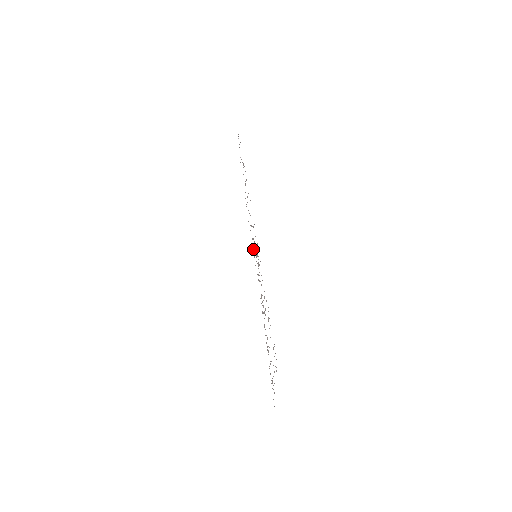
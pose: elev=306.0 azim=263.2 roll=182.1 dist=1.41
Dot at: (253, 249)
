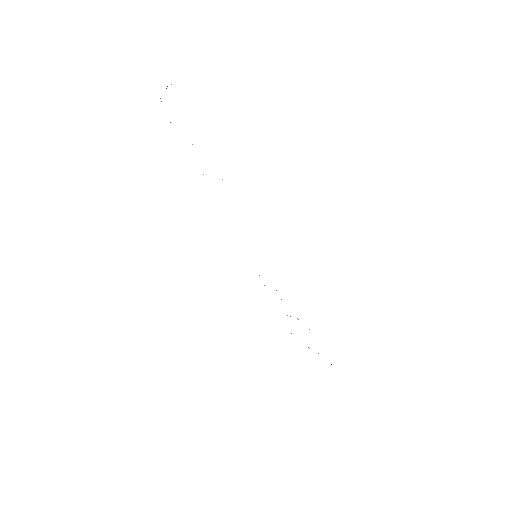
Dot at: occluded
